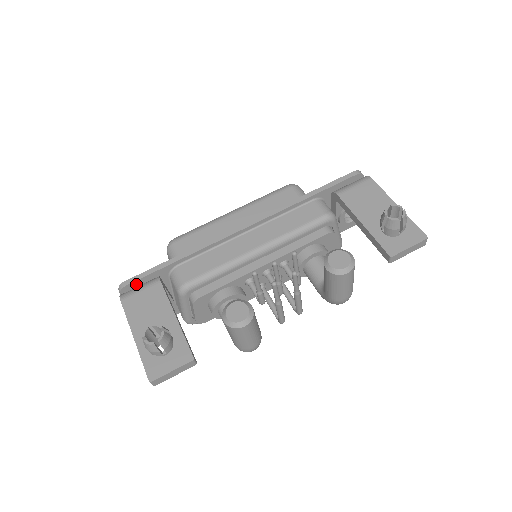
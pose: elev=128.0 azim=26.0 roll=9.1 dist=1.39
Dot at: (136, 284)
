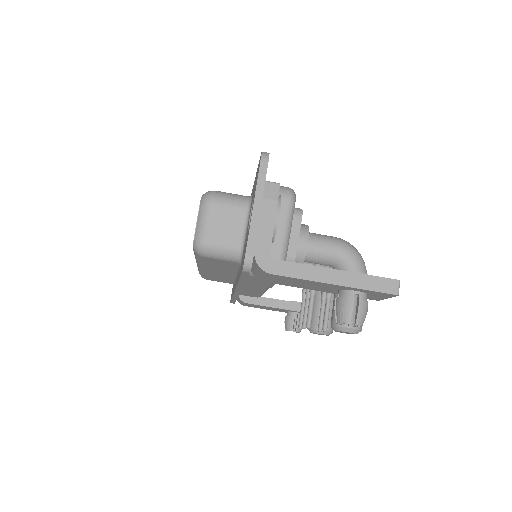
Dot at: occluded
